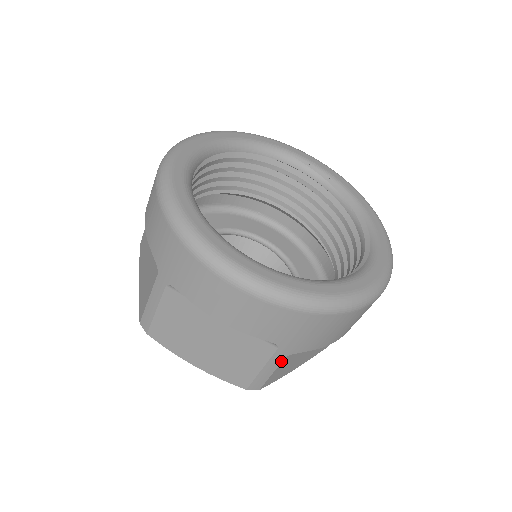
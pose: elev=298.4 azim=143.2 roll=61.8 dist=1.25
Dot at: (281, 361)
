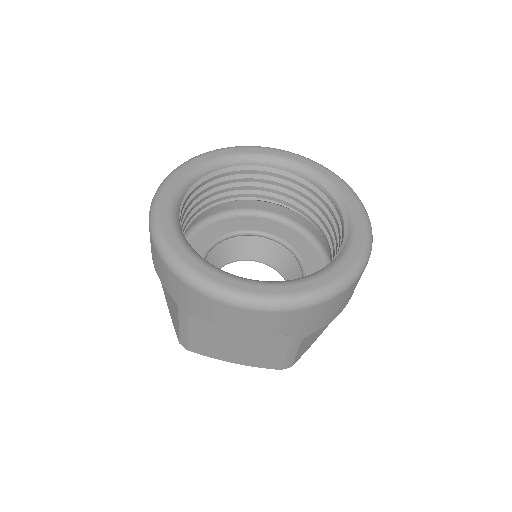
Dot at: (300, 344)
